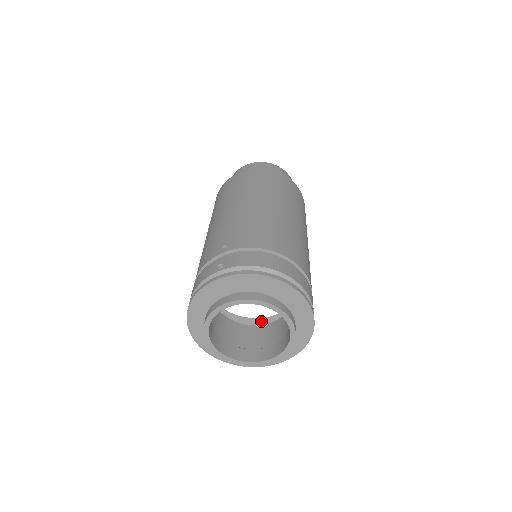
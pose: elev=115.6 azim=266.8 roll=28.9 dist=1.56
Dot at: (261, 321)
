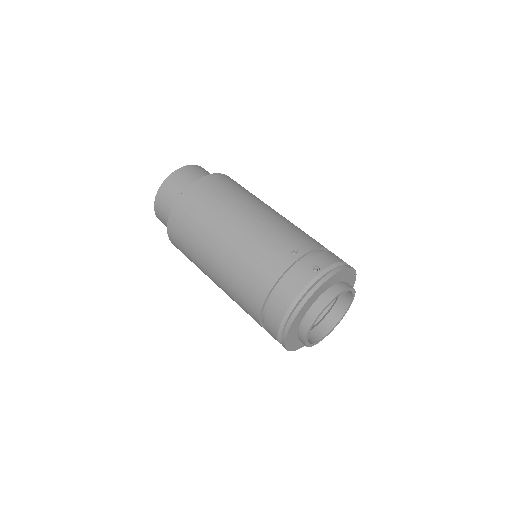
Dot at: occluded
